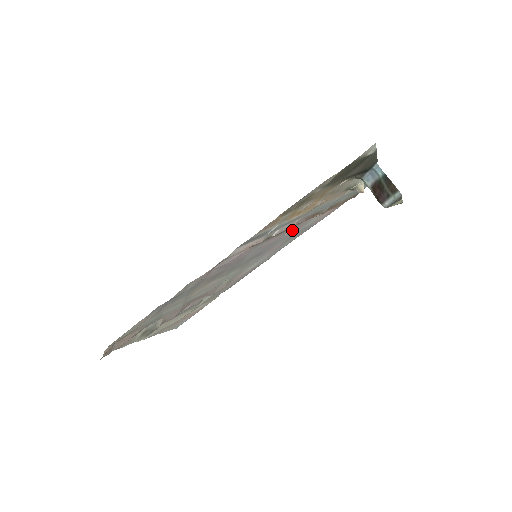
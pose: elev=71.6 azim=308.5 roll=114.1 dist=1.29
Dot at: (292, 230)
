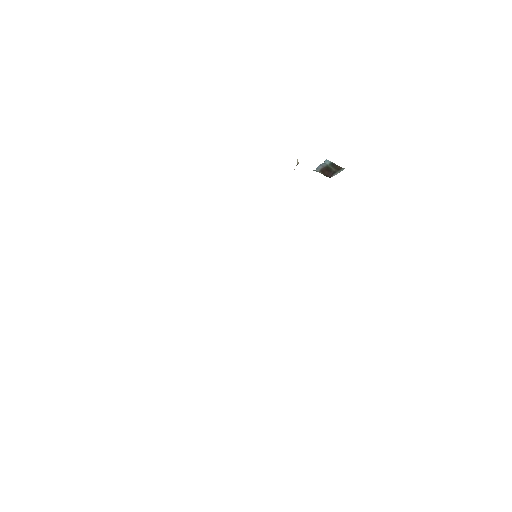
Dot at: occluded
